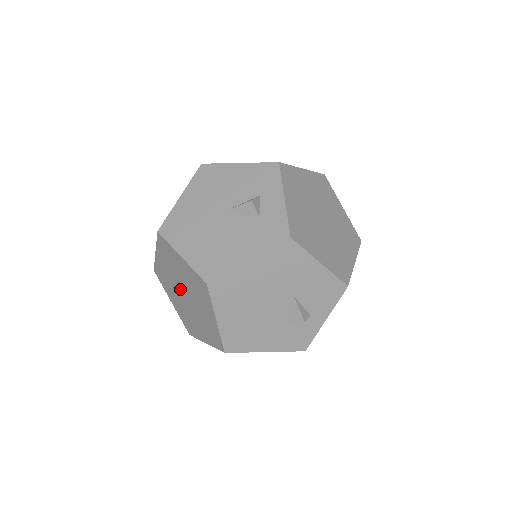
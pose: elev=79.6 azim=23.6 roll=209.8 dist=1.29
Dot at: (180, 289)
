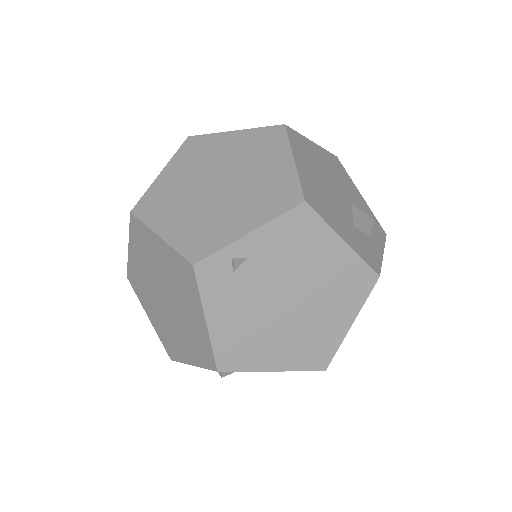
Dot at: (207, 183)
